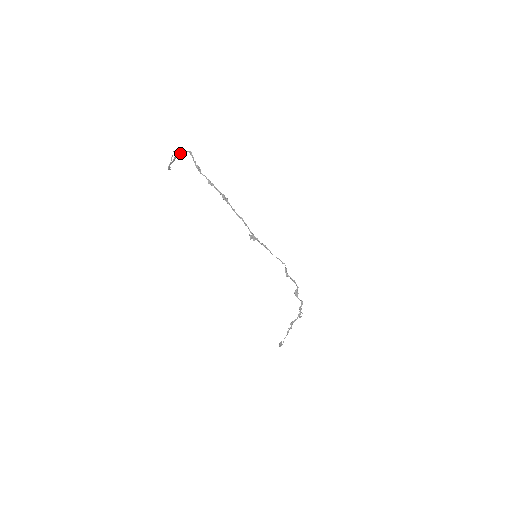
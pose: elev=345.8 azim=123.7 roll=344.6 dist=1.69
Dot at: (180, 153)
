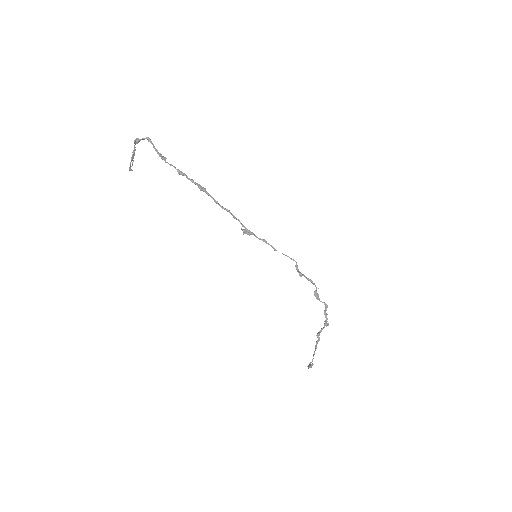
Dot at: (137, 143)
